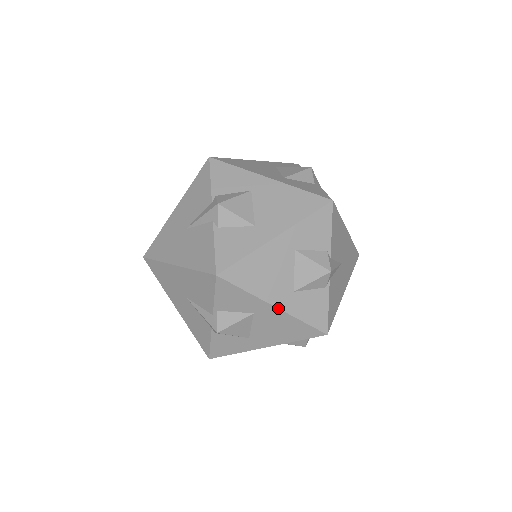
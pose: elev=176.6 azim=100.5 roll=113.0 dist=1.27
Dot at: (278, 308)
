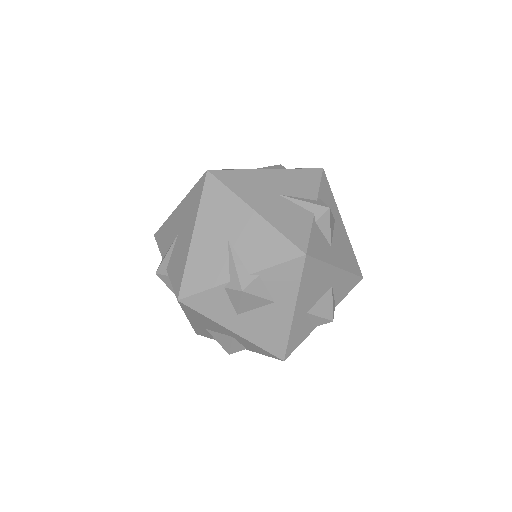
Dot at: (344, 227)
